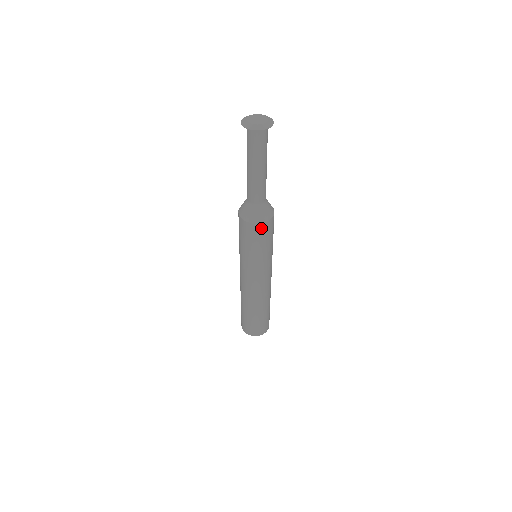
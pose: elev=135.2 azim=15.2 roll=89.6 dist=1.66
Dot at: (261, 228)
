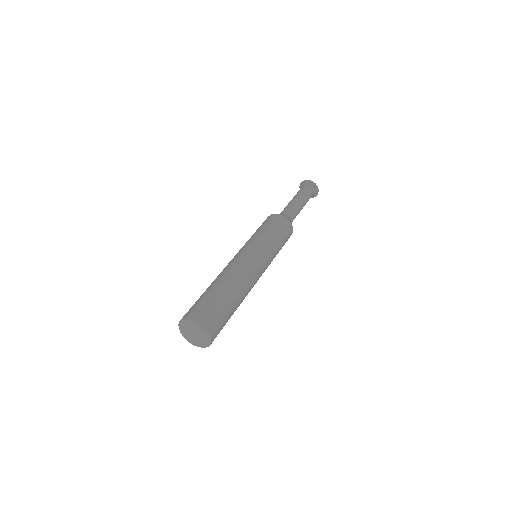
Dot at: (290, 229)
